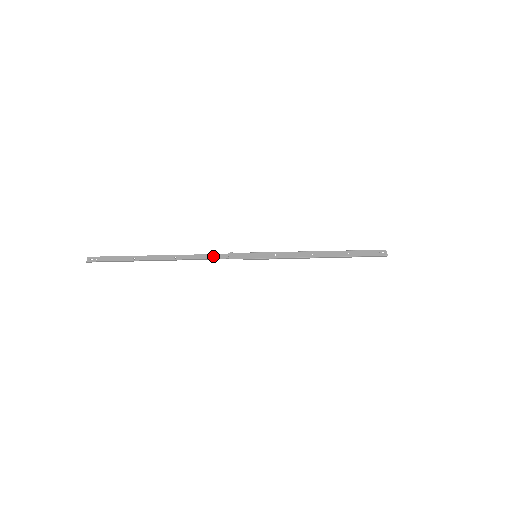
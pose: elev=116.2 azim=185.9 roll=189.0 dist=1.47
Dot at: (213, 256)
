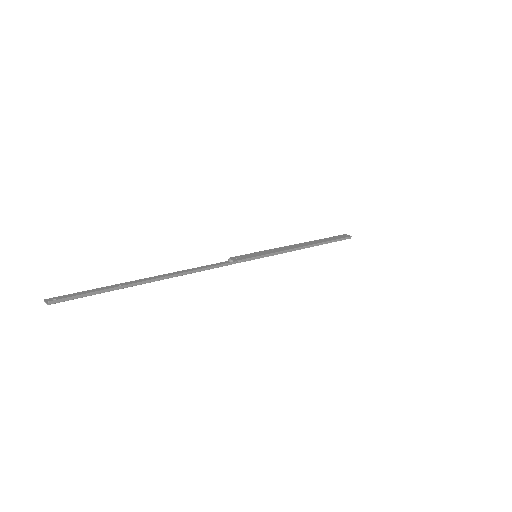
Dot at: (214, 265)
